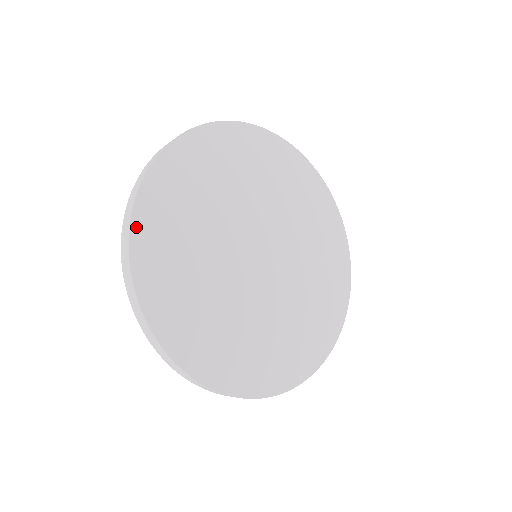
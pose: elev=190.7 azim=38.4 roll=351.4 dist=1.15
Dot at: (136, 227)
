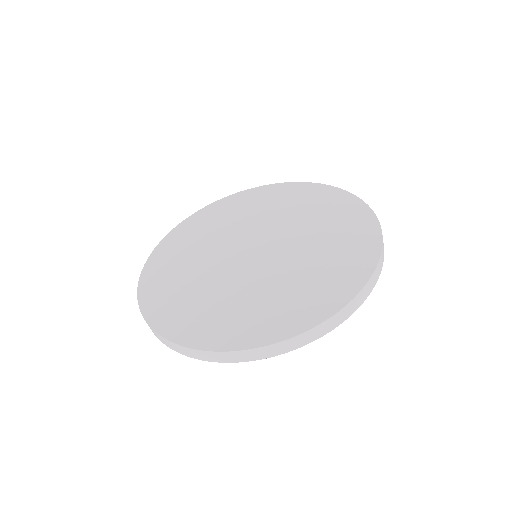
Dot at: (167, 333)
